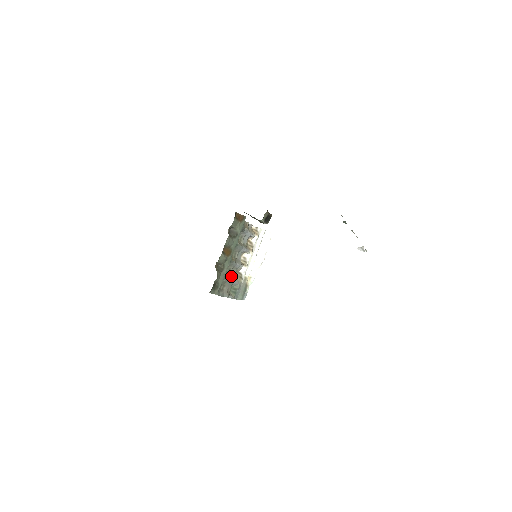
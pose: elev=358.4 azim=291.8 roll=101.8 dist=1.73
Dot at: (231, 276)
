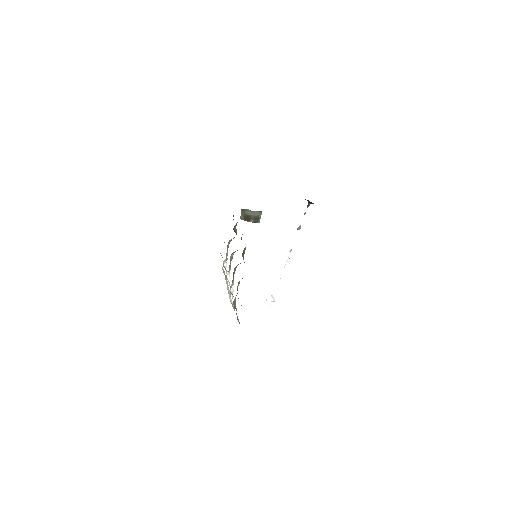
Dot at: occluded
